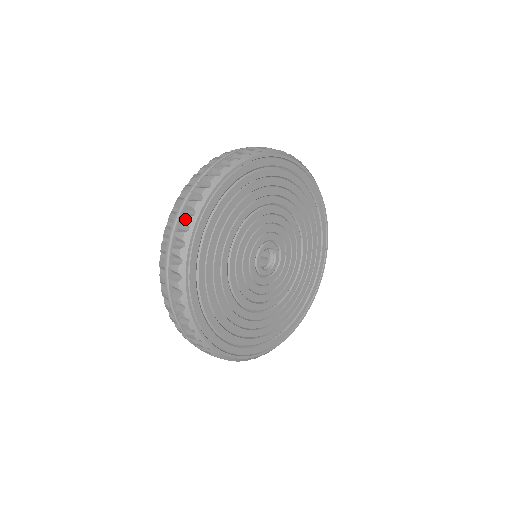
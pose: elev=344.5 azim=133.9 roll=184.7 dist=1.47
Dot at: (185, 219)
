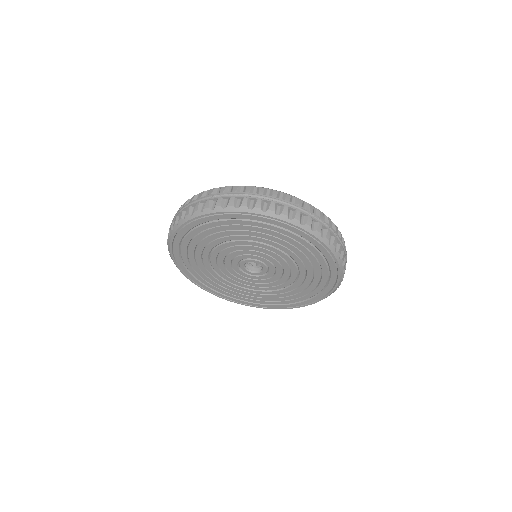
Dot at: (196, 208)
